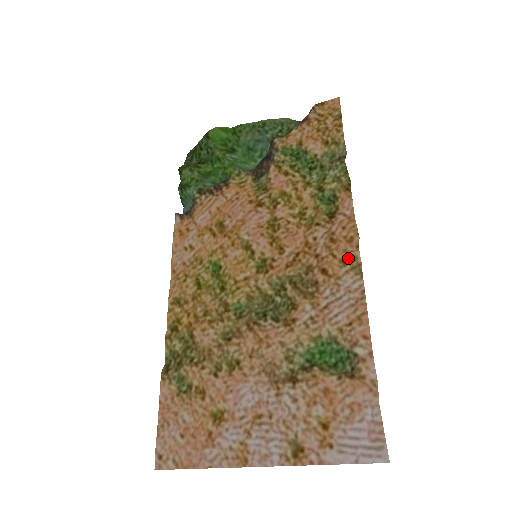
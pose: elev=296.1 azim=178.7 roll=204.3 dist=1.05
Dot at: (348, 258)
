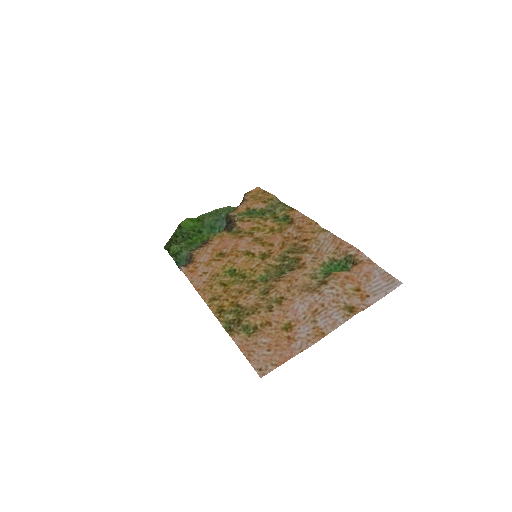
Dot at: (315, 230)
